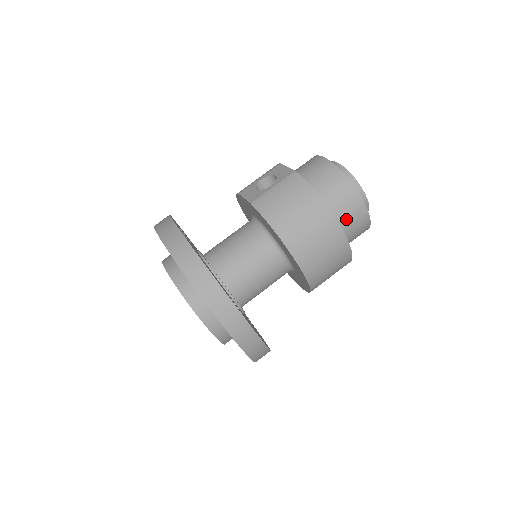
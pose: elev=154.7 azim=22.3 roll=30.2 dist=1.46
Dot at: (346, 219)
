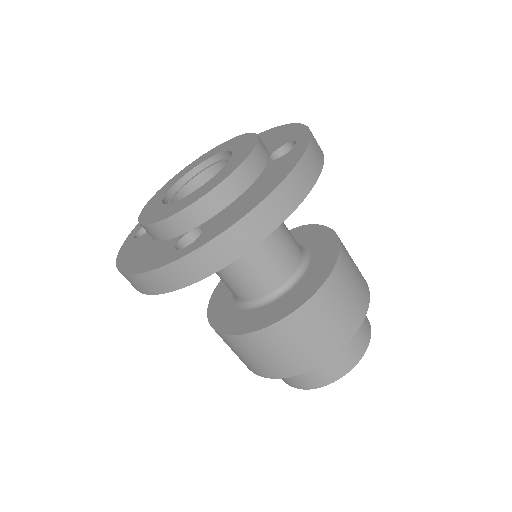
Dot at: occluded
